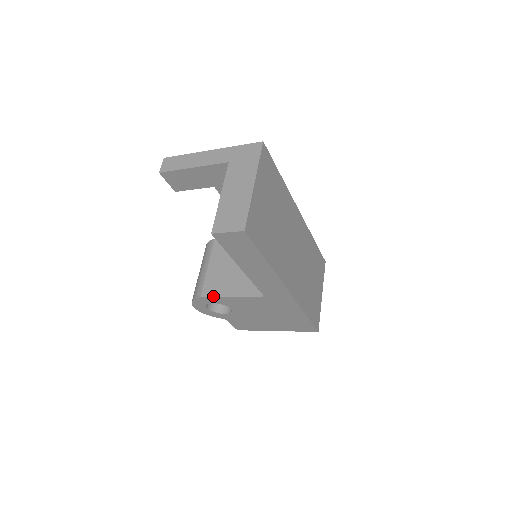
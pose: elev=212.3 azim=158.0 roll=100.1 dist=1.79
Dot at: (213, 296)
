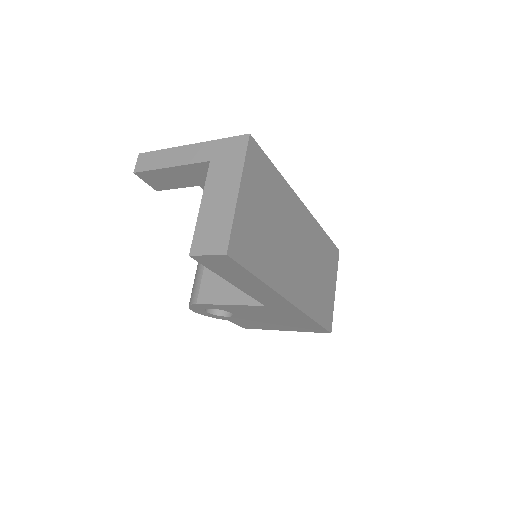
Dot at: (209, 303)
